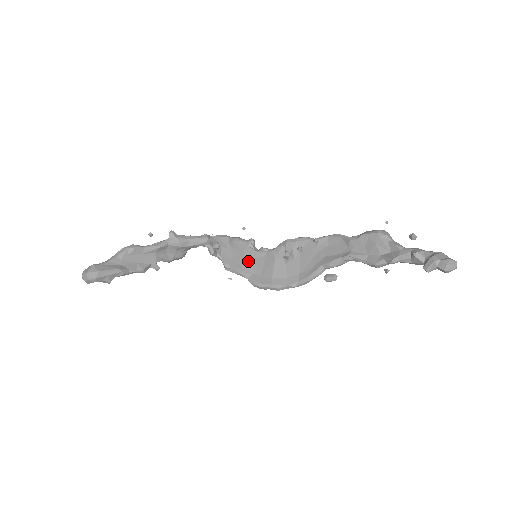
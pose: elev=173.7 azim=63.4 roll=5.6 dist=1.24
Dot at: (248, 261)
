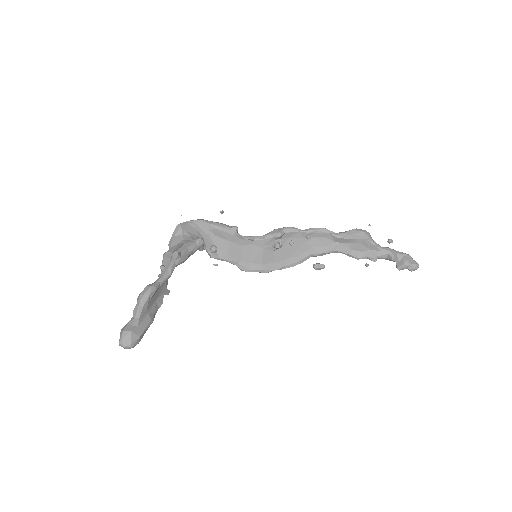
Dot at: (235, 249)
